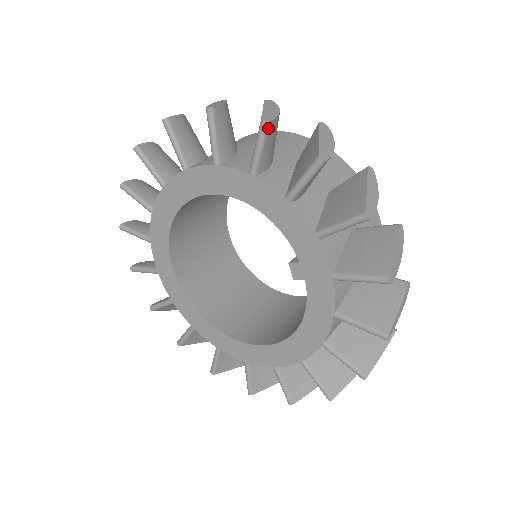
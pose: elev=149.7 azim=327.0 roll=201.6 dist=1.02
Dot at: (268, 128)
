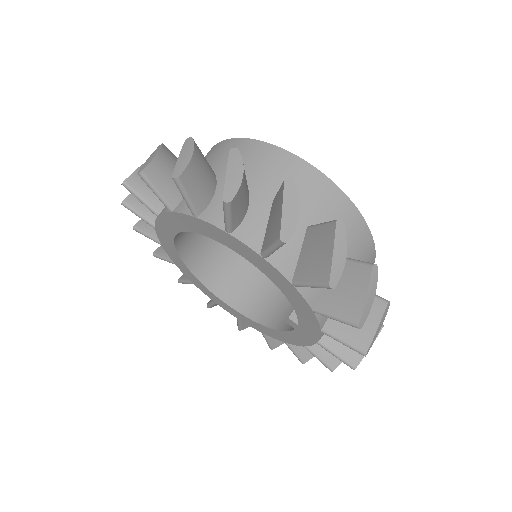
Dot at: (330, 287)
